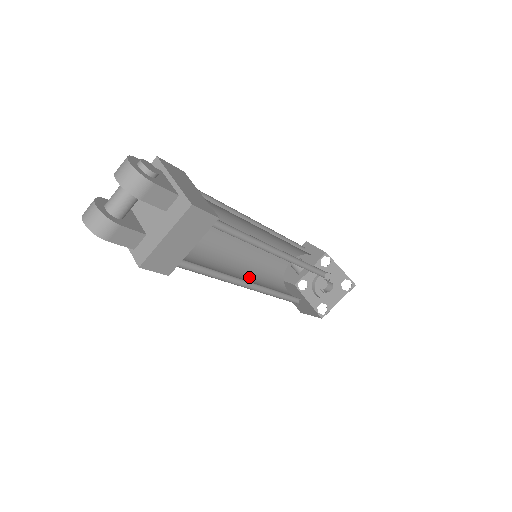
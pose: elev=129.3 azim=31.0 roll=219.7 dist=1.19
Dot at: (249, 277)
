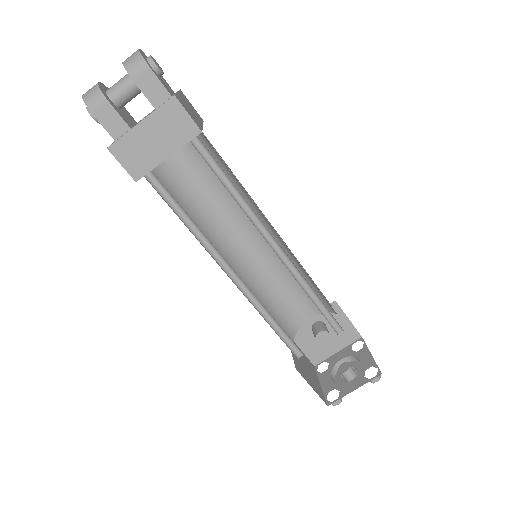
Dot at: occluded
